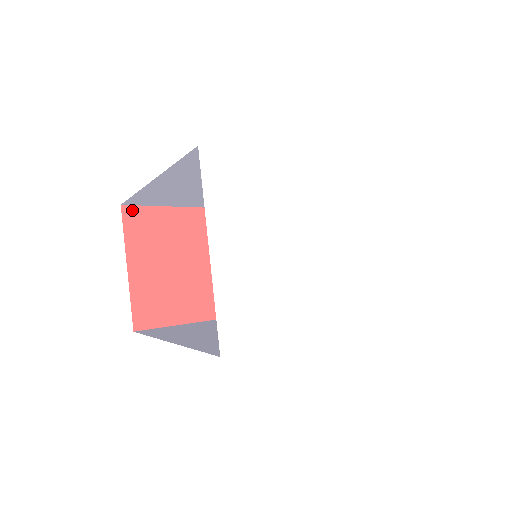
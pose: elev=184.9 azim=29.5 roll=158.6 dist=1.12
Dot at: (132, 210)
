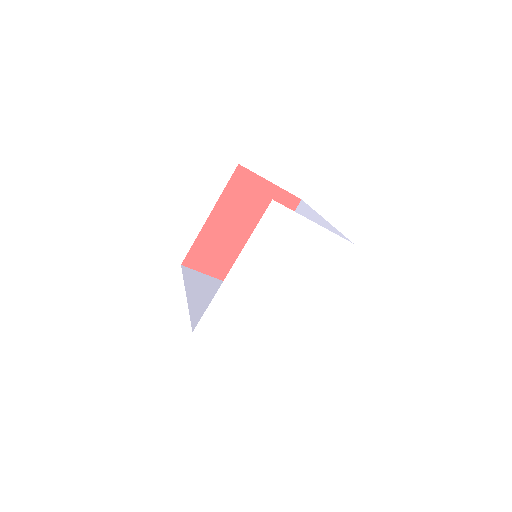
Dot at: (187, 260)
